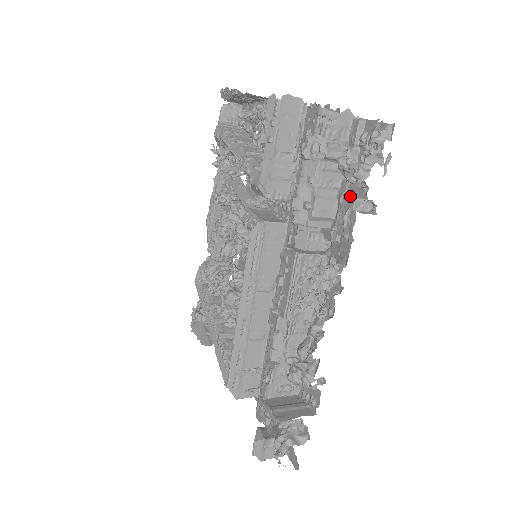
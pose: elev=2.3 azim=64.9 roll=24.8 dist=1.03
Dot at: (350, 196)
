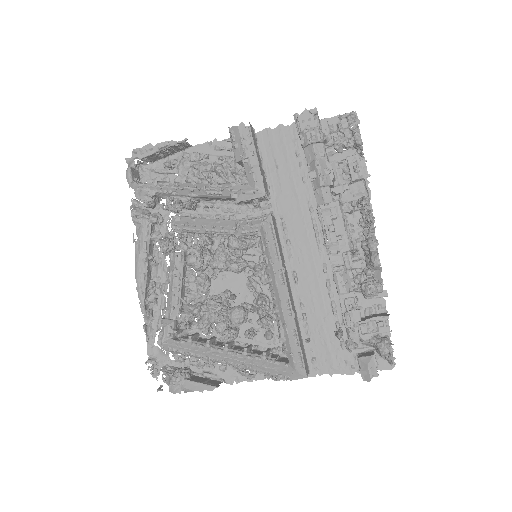
Dot at: (351, 156)
